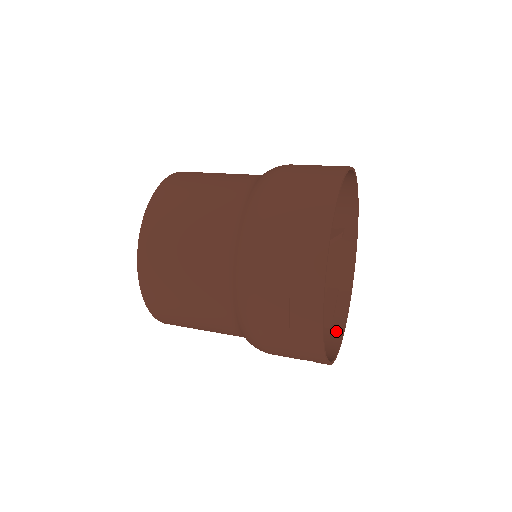
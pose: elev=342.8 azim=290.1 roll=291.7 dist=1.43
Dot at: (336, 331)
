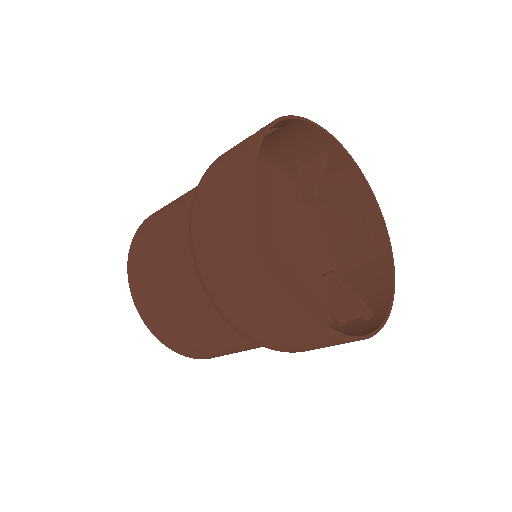
Dot at: (295, 306)
